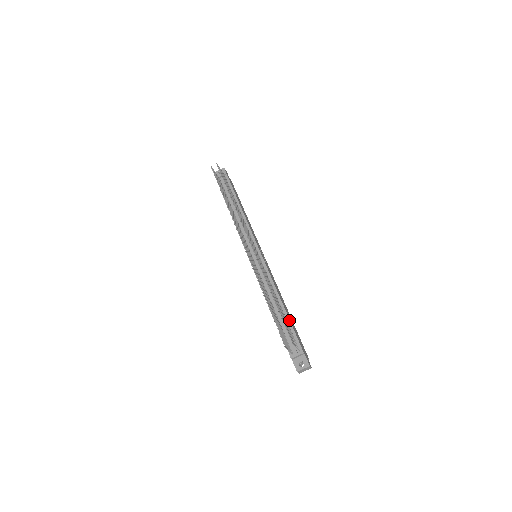
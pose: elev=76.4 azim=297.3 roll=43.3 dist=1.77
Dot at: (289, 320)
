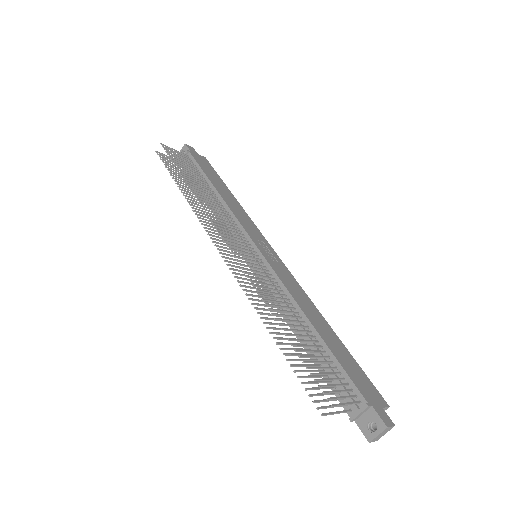
Dot at: (328, 350)
